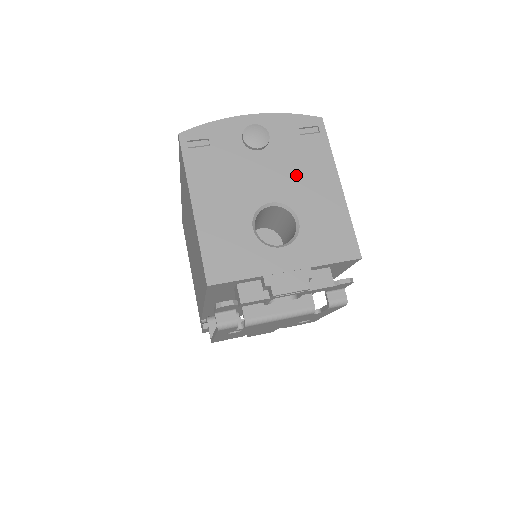
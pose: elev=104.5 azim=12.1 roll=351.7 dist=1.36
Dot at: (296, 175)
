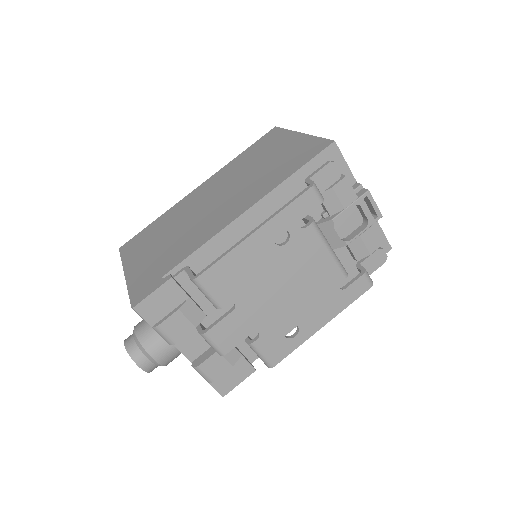
Dot at: occluded
